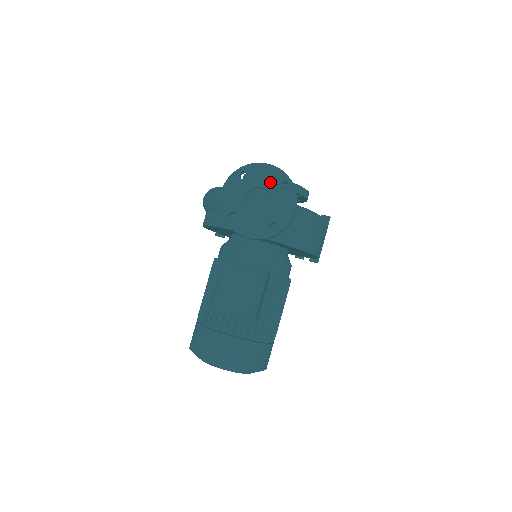
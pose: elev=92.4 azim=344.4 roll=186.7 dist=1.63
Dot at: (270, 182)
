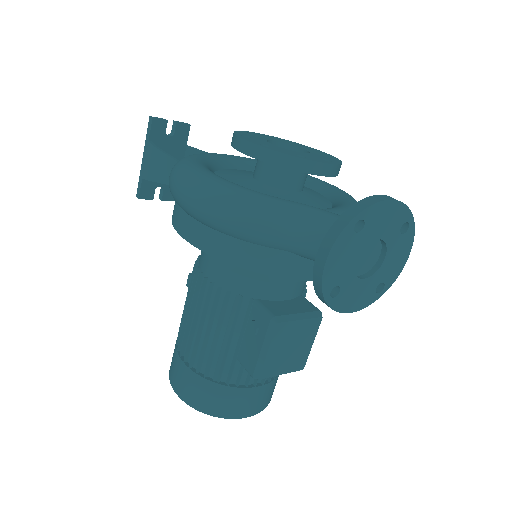
Dot at: (390, 228)
